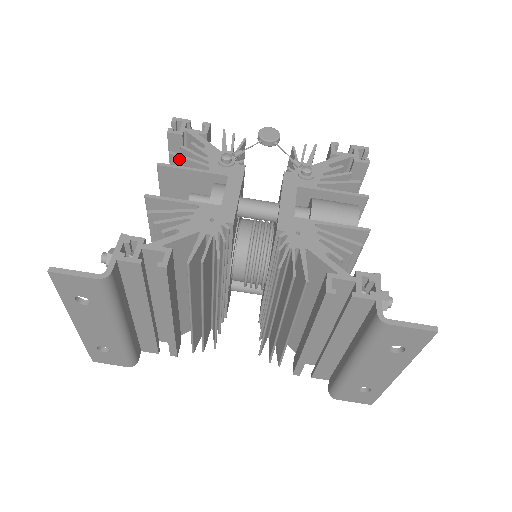
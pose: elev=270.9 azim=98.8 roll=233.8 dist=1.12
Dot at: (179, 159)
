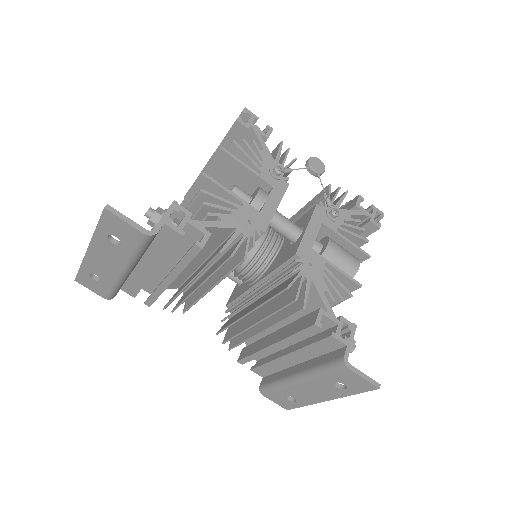
Dot at: (238, 150)
